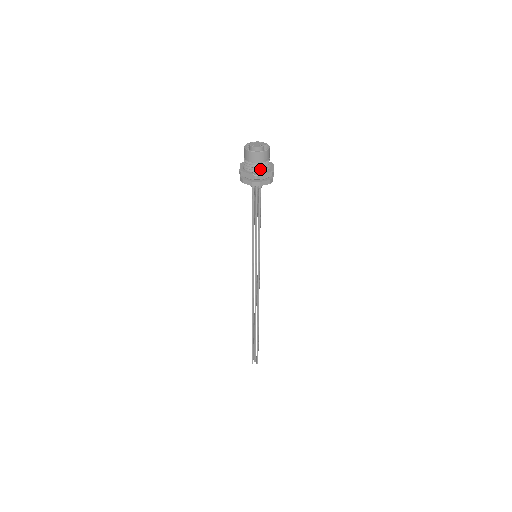
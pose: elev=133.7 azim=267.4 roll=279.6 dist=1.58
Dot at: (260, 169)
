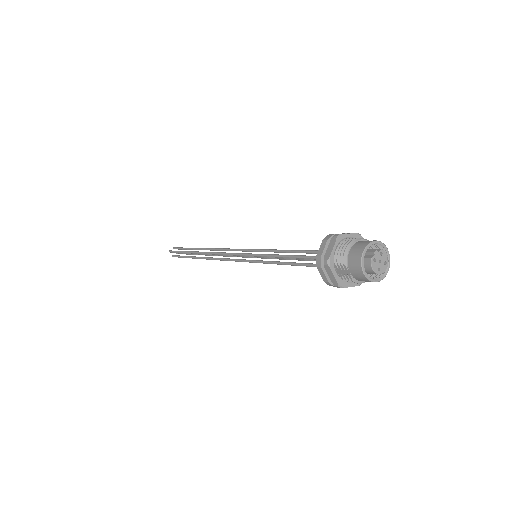
Dot at: occluded
